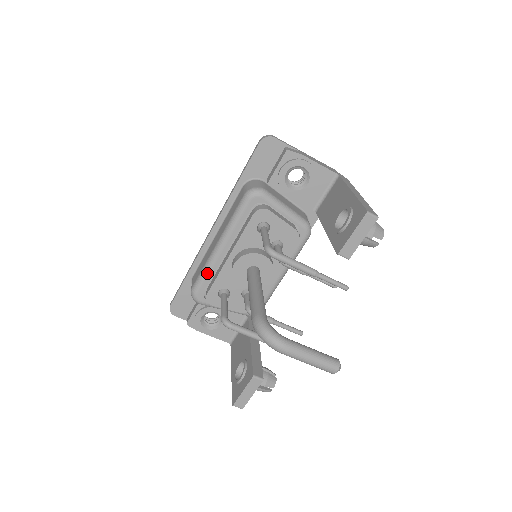
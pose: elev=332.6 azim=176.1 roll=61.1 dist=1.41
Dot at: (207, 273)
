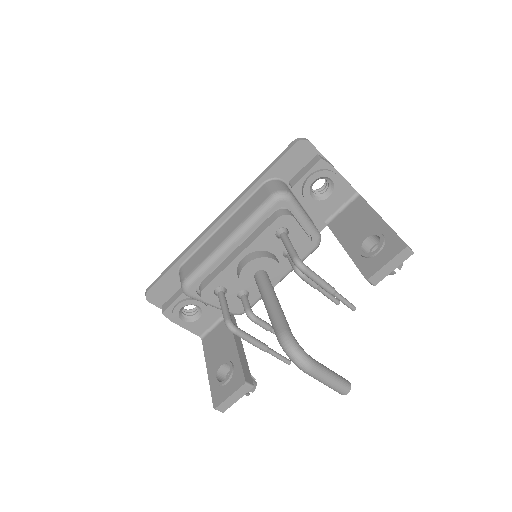
Dot at: (208, 267)
